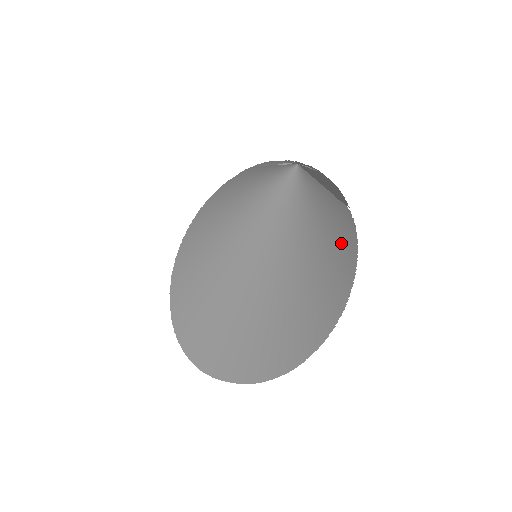
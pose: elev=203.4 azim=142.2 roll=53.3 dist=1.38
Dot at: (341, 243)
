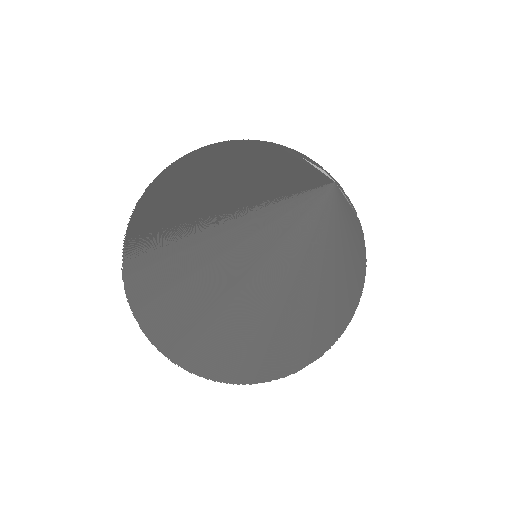
Dot at: (349, 298)
